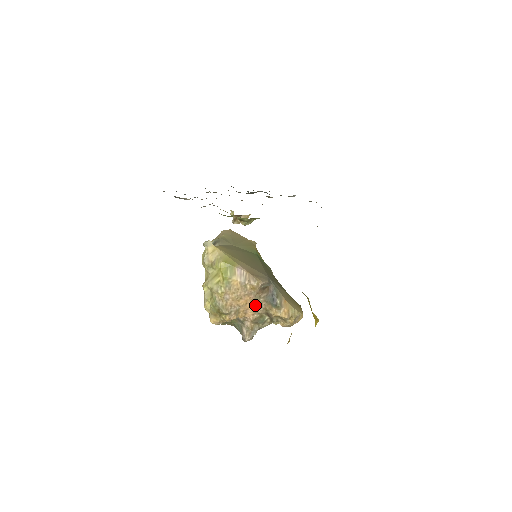
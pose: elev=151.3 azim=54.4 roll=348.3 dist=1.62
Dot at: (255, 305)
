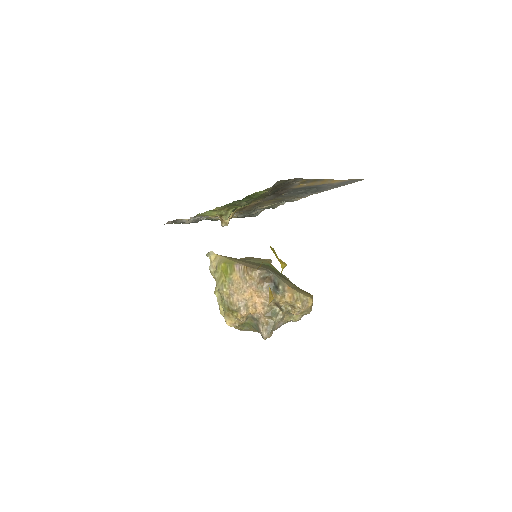
Dot at: (261, 297)
